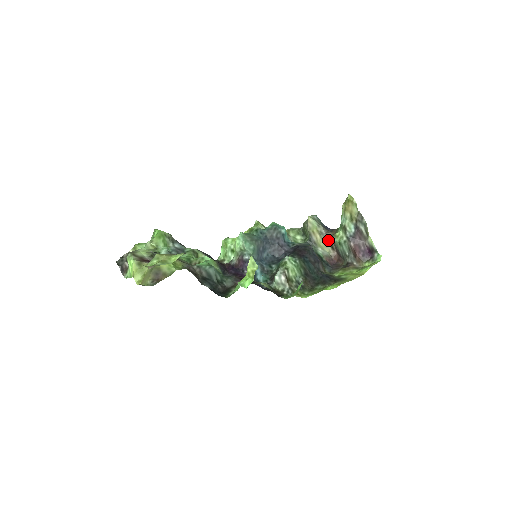
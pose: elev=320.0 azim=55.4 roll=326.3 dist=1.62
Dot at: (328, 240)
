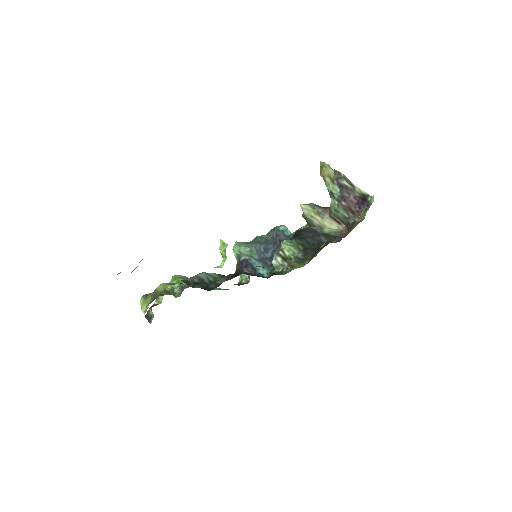
Dot at: (329, 216)
